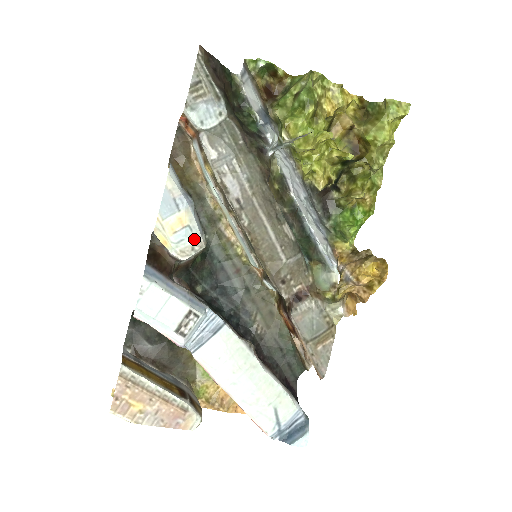
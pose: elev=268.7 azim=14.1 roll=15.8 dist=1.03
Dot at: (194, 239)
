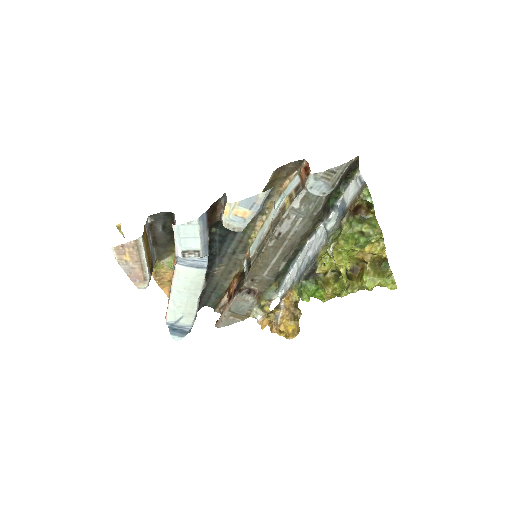
Dot at: (240, 226)
